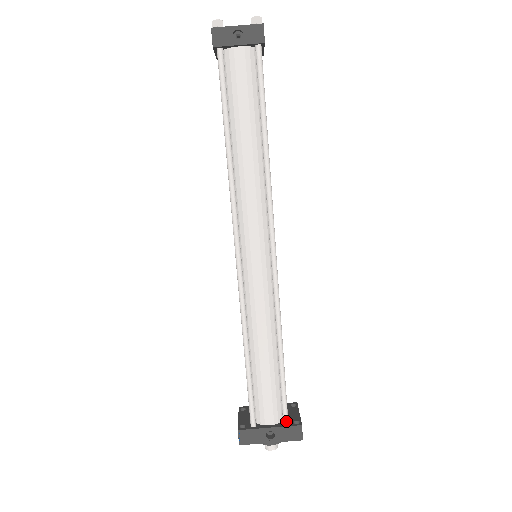
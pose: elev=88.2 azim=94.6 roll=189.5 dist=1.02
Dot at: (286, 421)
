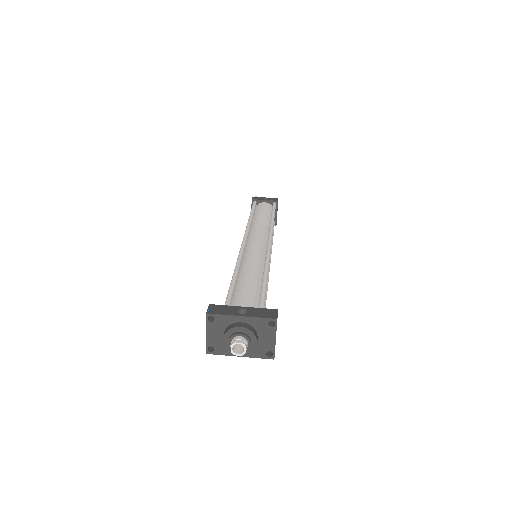
Dot at: (261, 309)
